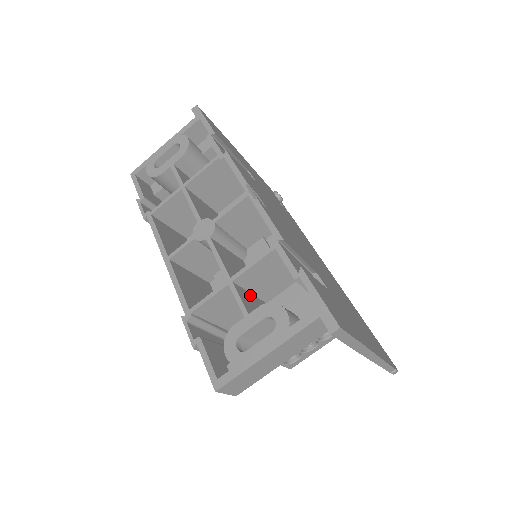
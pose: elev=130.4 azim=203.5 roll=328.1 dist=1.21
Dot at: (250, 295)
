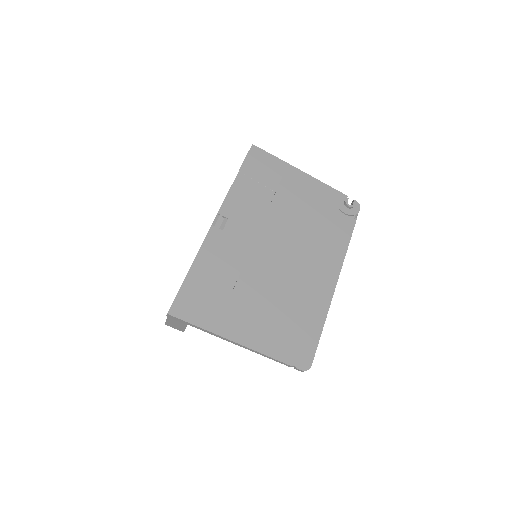
Dot at: occluded
